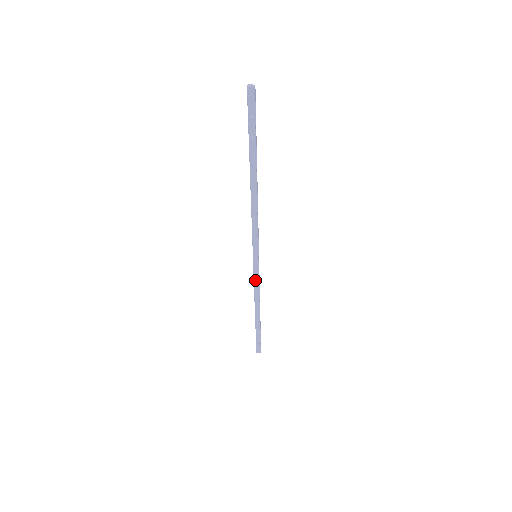
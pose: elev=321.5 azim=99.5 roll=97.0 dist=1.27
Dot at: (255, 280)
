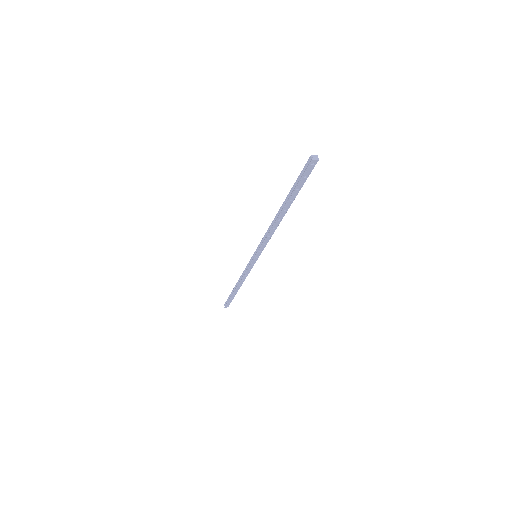
Dot at: (248, 270)
